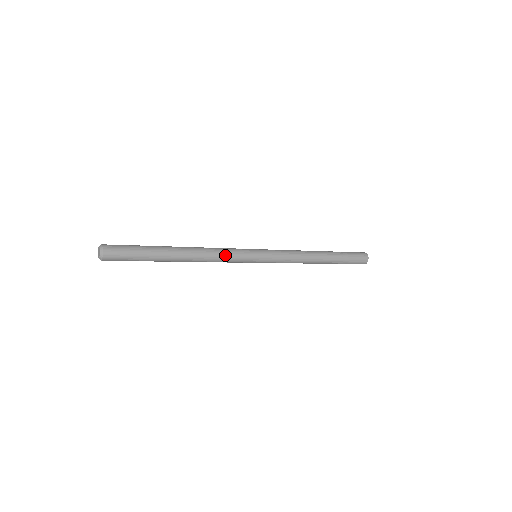
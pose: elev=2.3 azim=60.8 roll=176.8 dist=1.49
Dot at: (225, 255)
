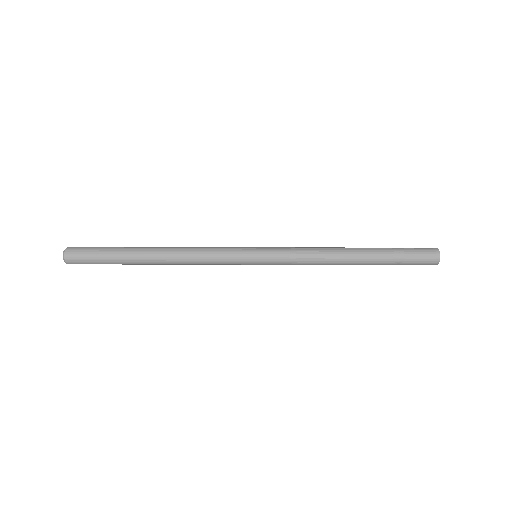
Dot at: (209, 248)
